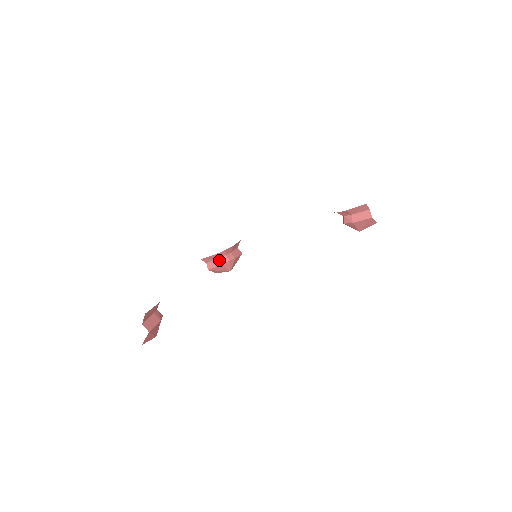
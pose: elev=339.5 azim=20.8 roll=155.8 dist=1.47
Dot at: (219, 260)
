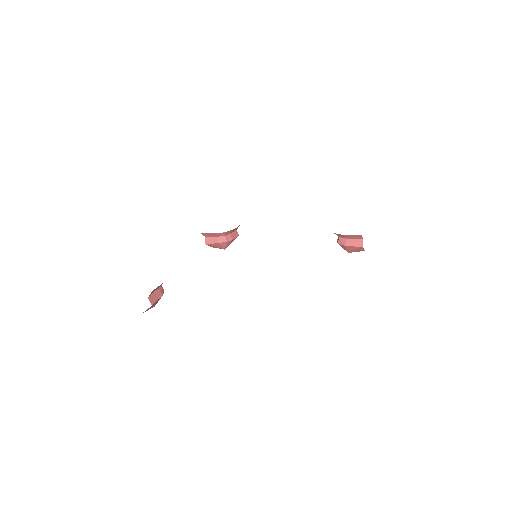
Dot at: (218, 238)
